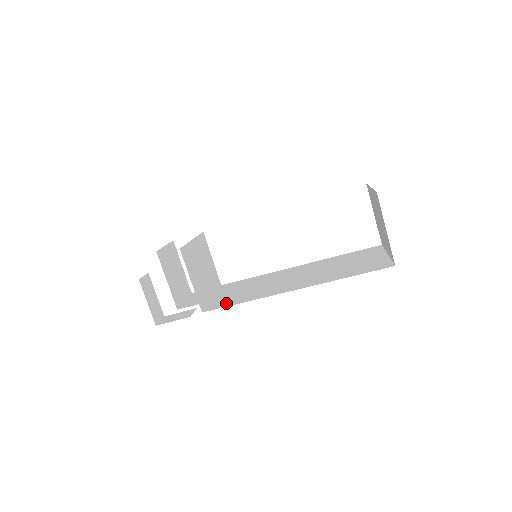
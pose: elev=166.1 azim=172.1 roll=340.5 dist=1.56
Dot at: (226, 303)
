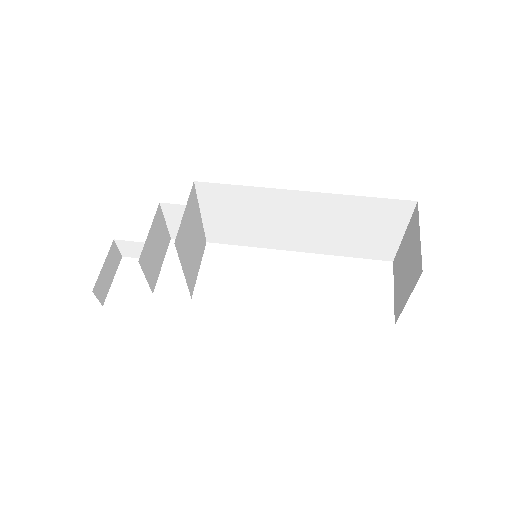
Dot at: occluded
